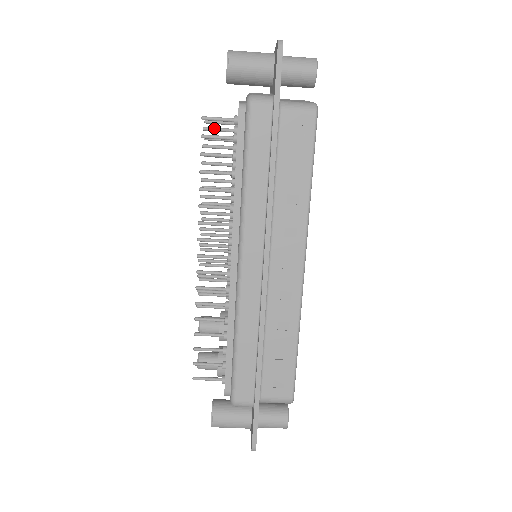
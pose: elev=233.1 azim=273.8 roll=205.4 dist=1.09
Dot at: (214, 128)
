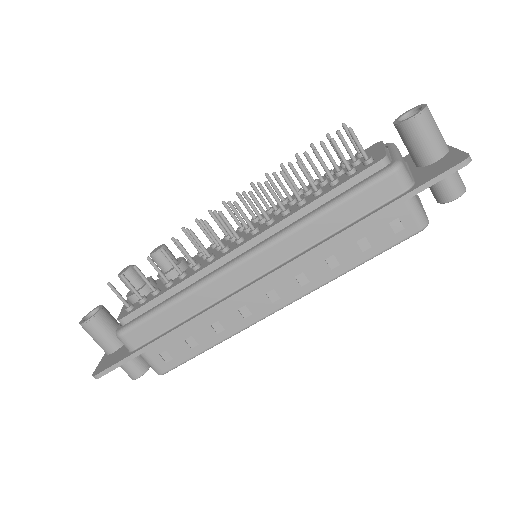
Dot at: (345, 141)
